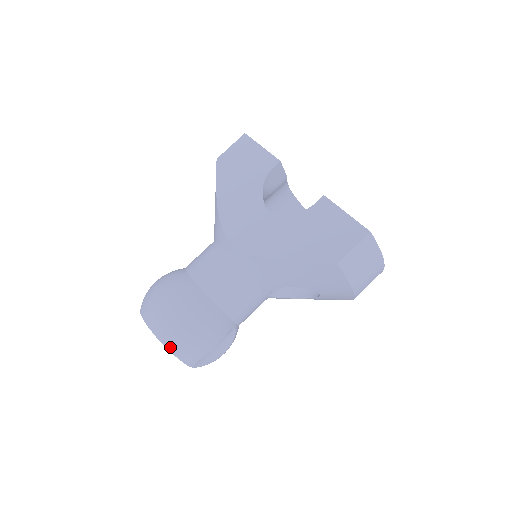
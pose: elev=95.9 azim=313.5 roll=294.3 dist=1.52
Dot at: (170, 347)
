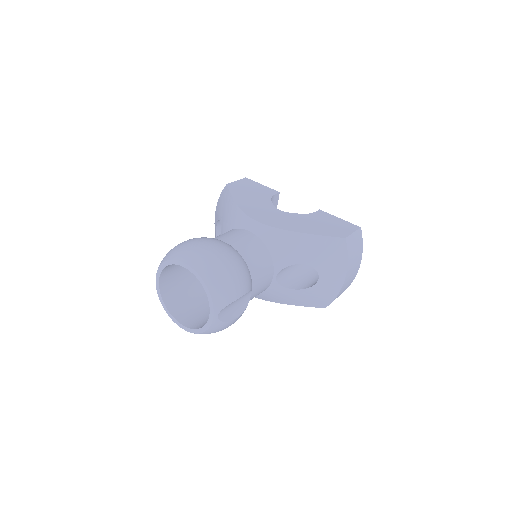
Dot at: (208, 280)
